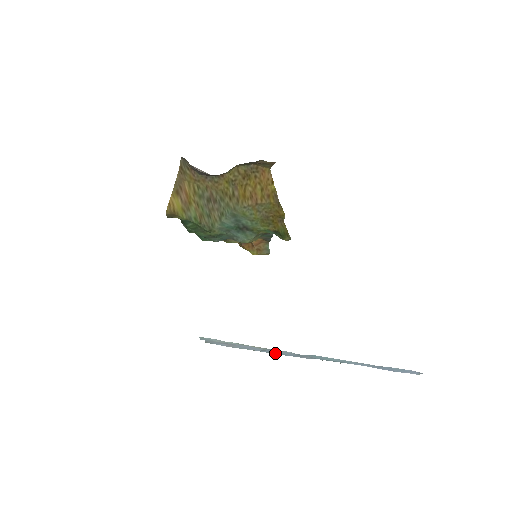
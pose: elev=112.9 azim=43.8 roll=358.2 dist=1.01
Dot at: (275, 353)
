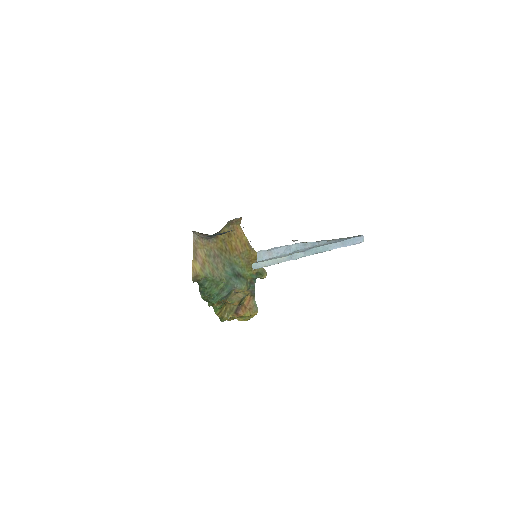
Dot at: (293, 251)
